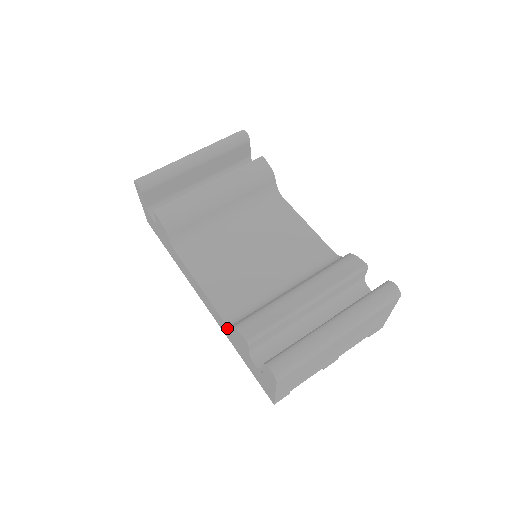
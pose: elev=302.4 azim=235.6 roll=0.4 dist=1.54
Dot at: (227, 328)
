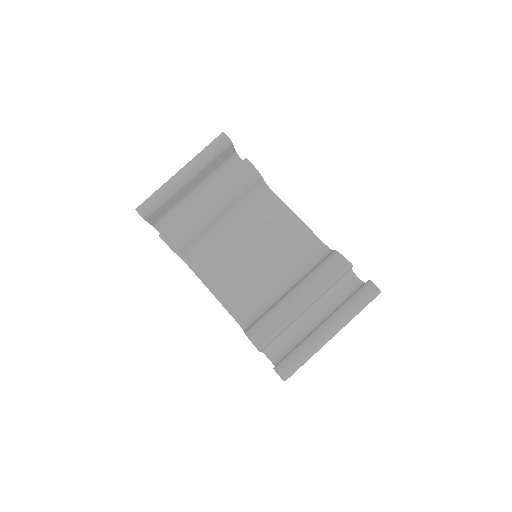
Dot at: occluded
